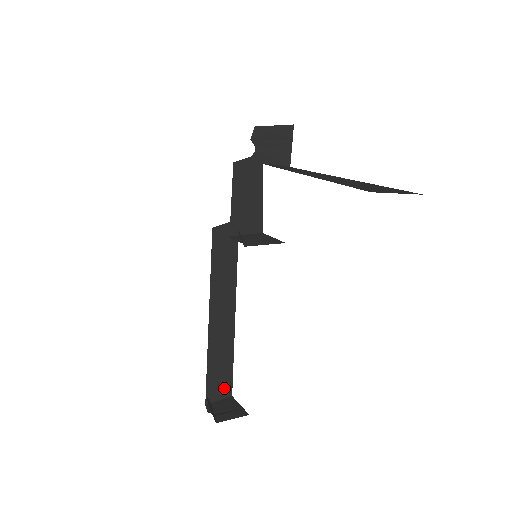
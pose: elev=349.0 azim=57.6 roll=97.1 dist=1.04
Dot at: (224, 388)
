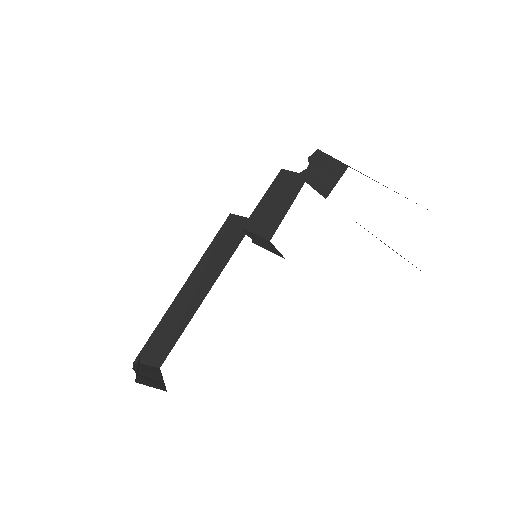
Dot at: (158, 357)
